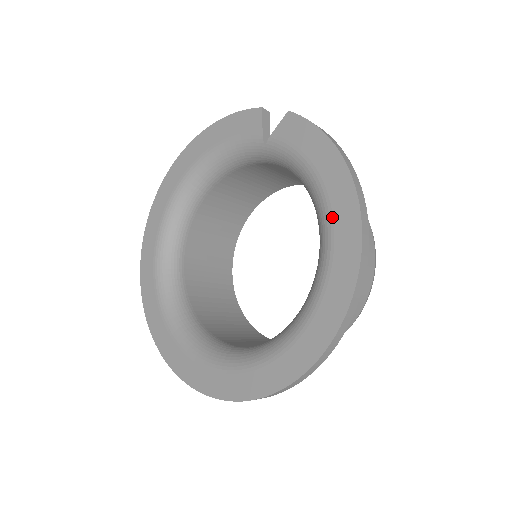
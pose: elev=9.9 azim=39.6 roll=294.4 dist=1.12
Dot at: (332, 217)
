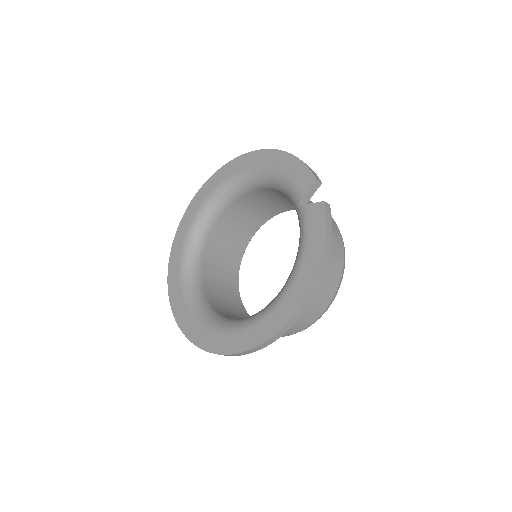
Dot at: (287, 294)
